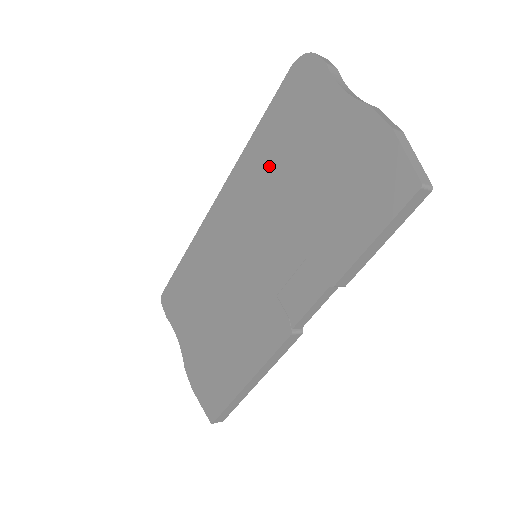
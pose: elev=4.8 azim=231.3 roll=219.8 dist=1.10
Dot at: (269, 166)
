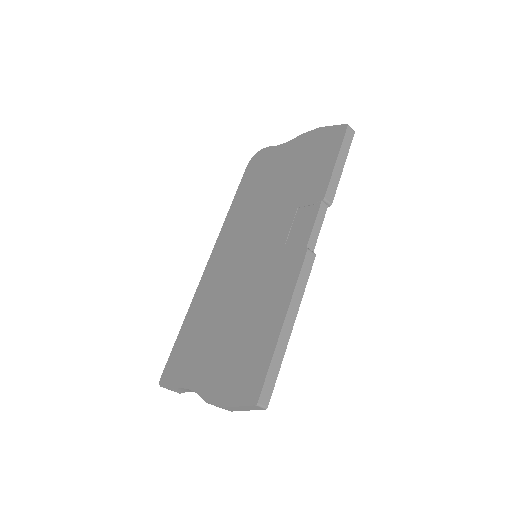
Dot at: (249, 205)
